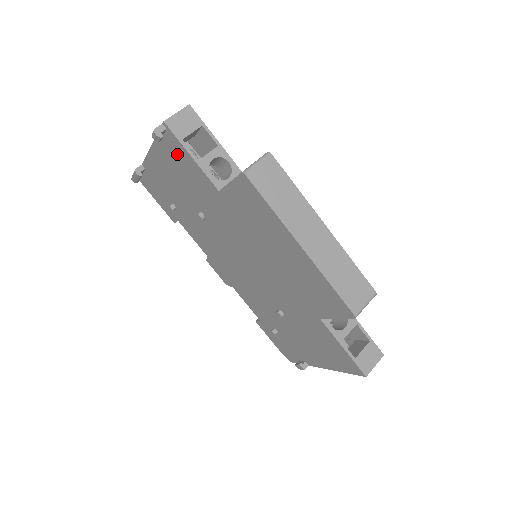
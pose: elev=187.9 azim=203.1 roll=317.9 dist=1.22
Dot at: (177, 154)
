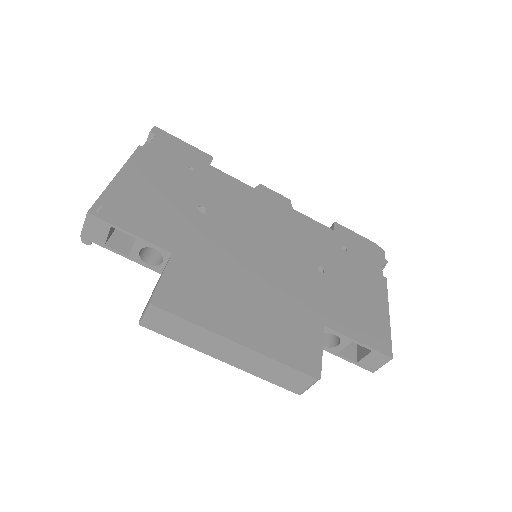
Dot at: (118, 235)
